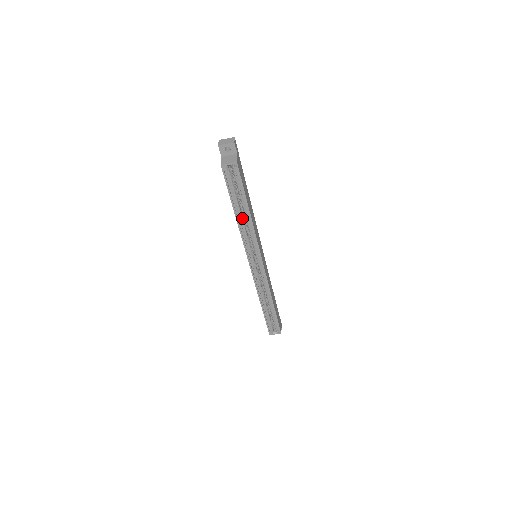
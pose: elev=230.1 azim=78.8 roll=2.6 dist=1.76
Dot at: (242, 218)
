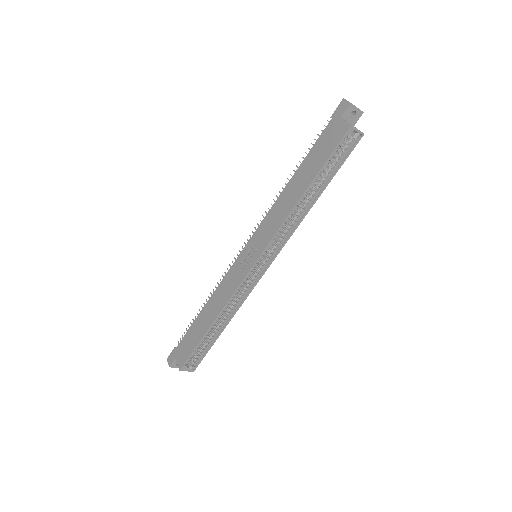
Dot at: (302, 200)
